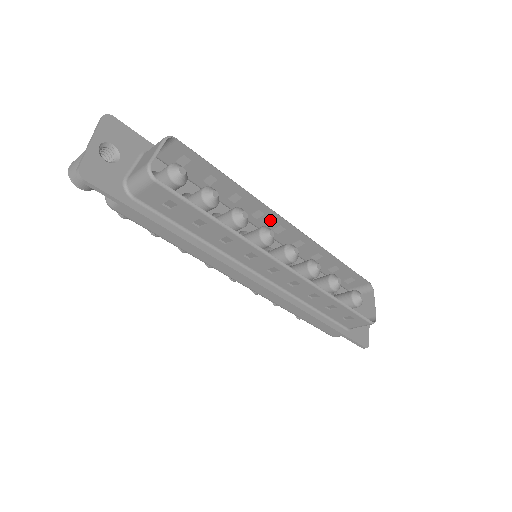
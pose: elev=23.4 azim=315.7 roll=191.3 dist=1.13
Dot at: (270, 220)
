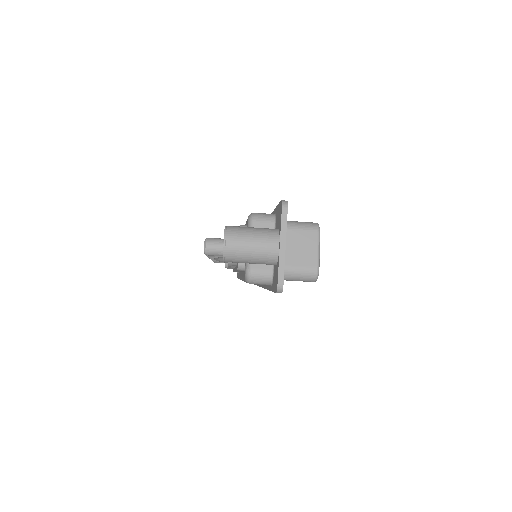
Dot at: occluded
